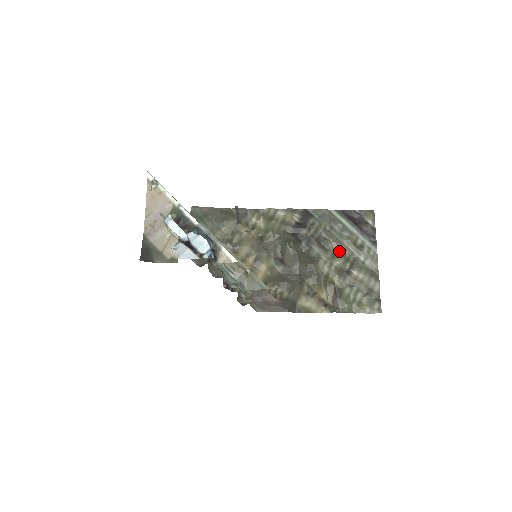
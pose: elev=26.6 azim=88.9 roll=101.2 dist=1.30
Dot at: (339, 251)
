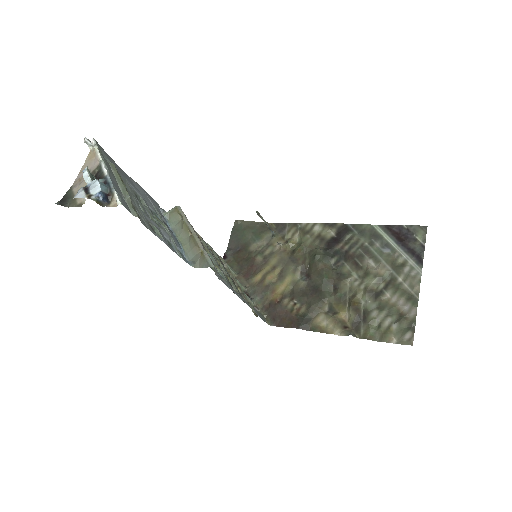
Dot at: (373, 269)
